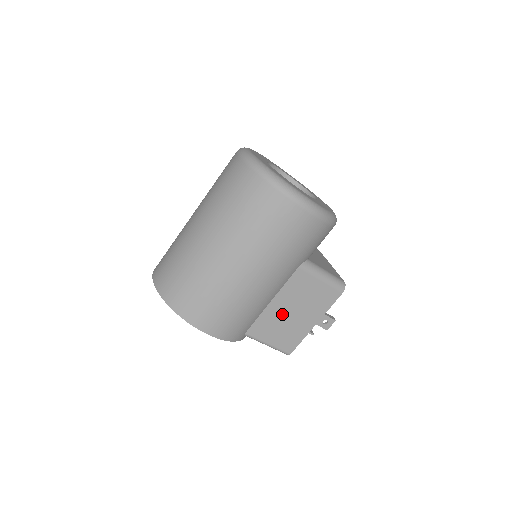
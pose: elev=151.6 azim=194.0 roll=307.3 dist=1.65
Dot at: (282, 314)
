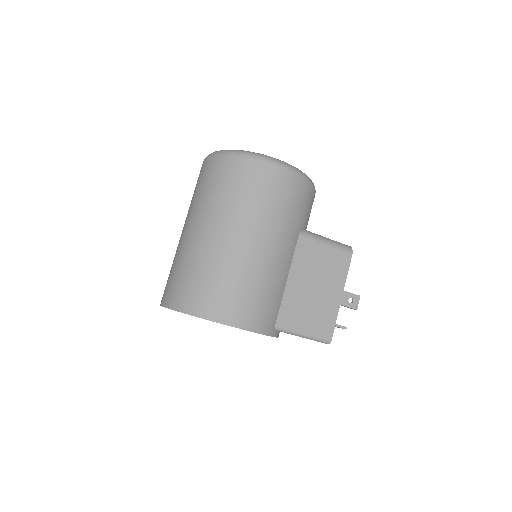
Dot at: (304, 293)
